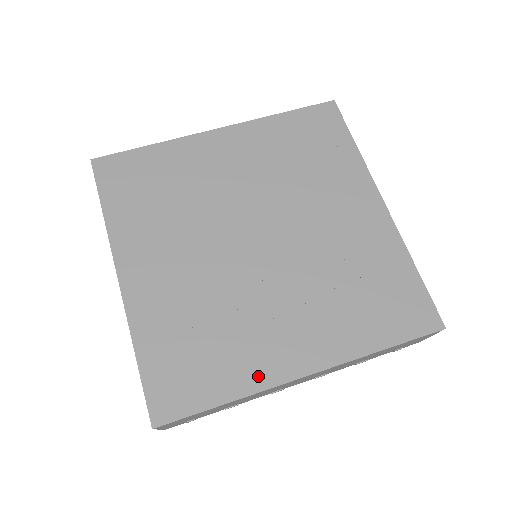
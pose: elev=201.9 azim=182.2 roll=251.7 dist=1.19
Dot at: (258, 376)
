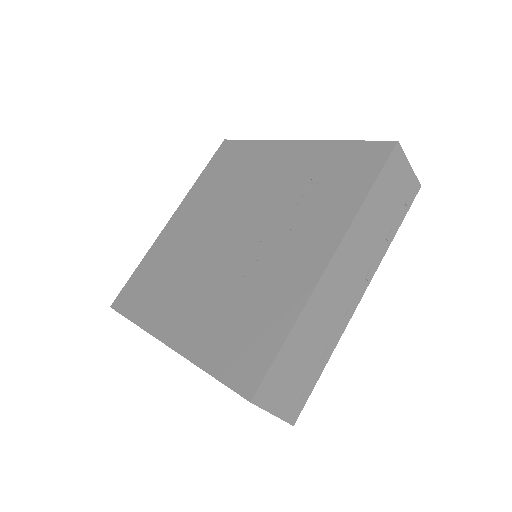
Dot at: (297, 296)
